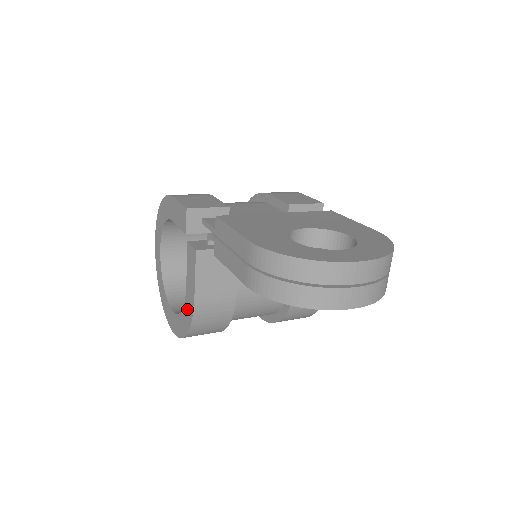
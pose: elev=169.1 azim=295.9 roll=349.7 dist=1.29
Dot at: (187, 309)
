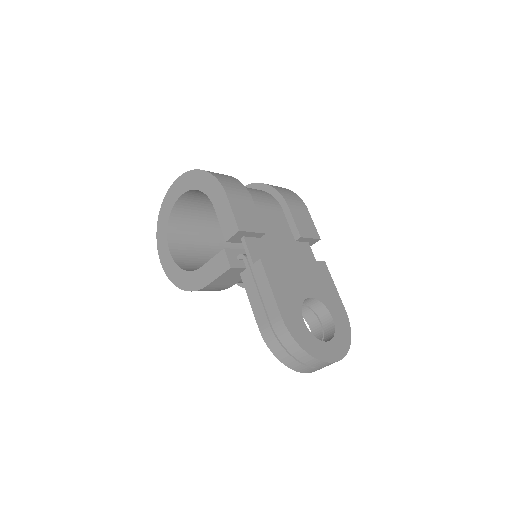
Dot at: (192, 279)
